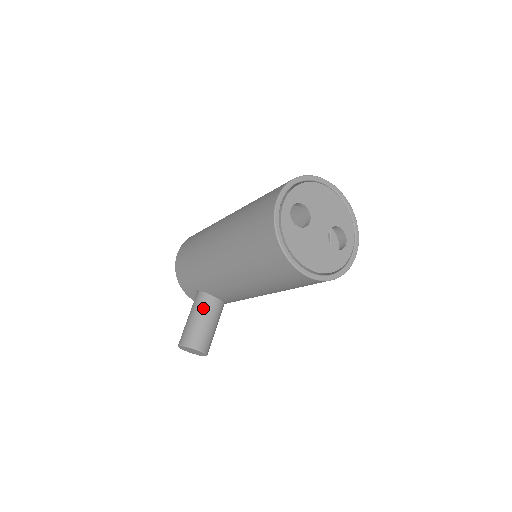
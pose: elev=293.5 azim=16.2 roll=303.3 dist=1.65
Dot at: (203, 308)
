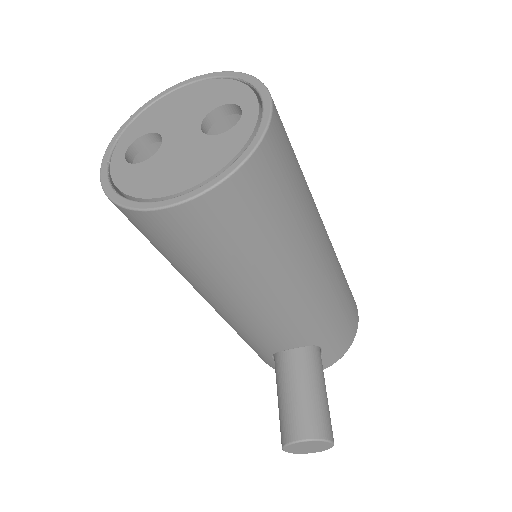
Dot at: (280, 376)
